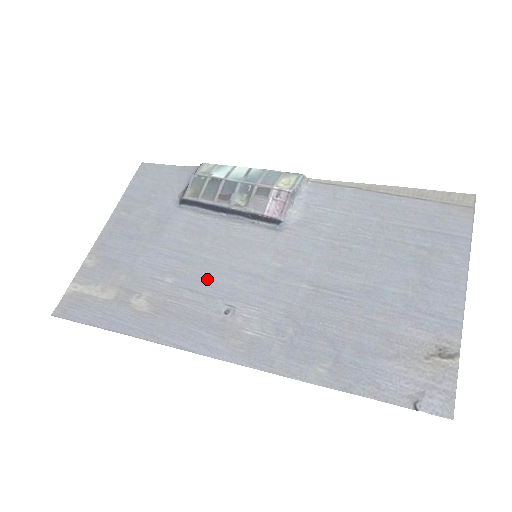
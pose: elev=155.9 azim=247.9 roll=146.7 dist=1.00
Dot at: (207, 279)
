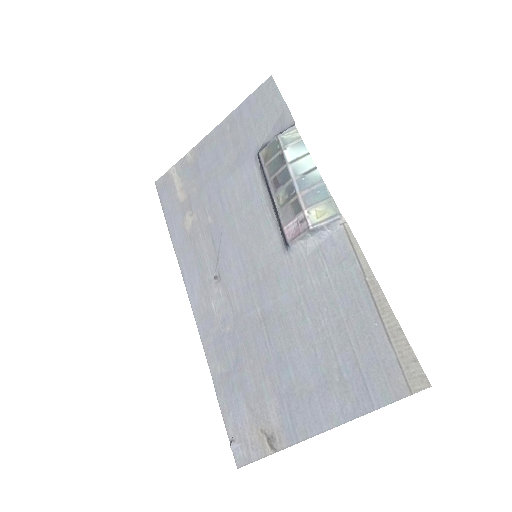
Dot at: (224, 242)
